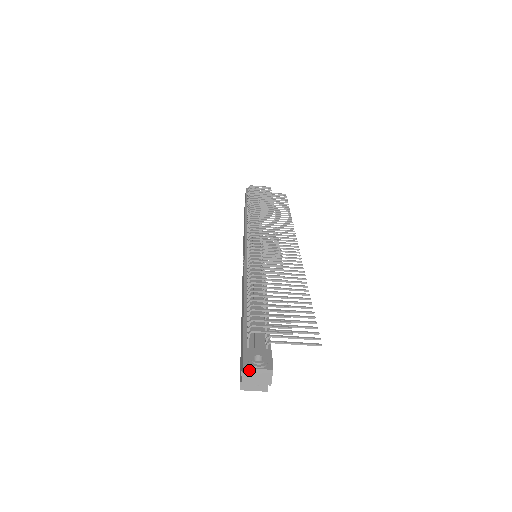
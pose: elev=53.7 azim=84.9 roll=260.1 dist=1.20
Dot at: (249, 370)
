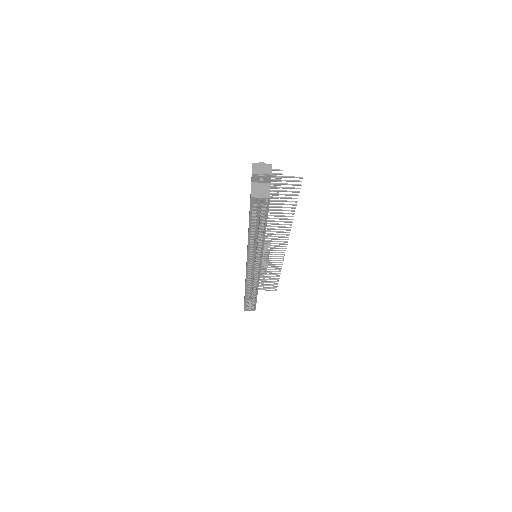
Dot at: (256, 164)
